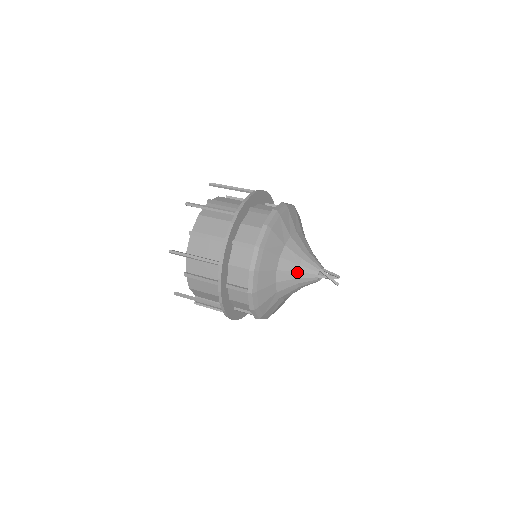
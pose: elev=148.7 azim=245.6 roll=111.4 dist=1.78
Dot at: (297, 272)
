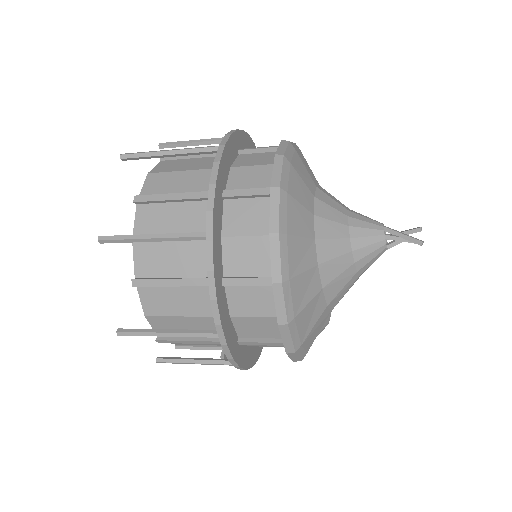
Dot at: (347, 216)
